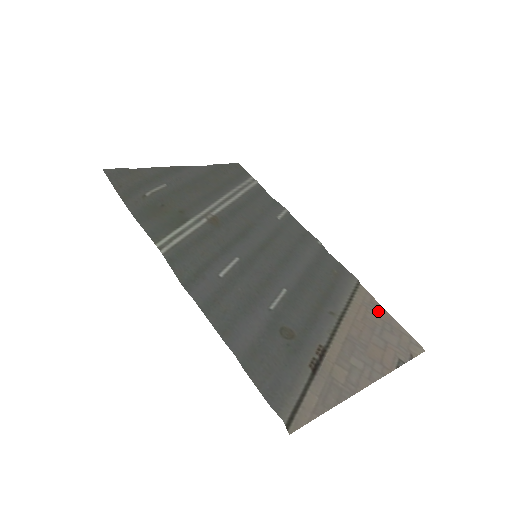
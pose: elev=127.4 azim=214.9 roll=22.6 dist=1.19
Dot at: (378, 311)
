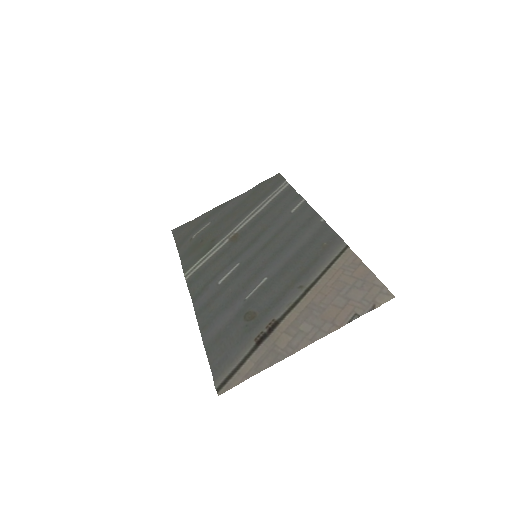
Dot at: (356, 270)
